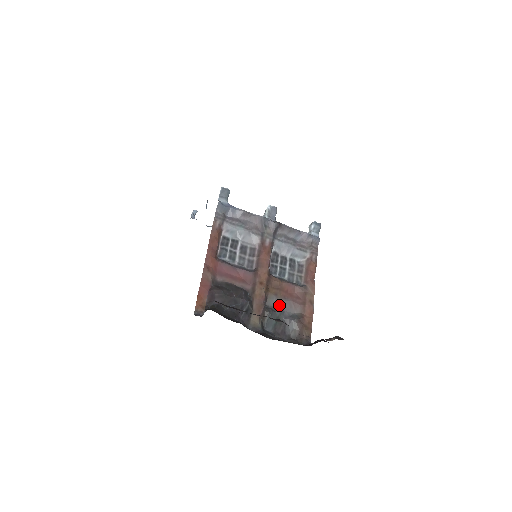
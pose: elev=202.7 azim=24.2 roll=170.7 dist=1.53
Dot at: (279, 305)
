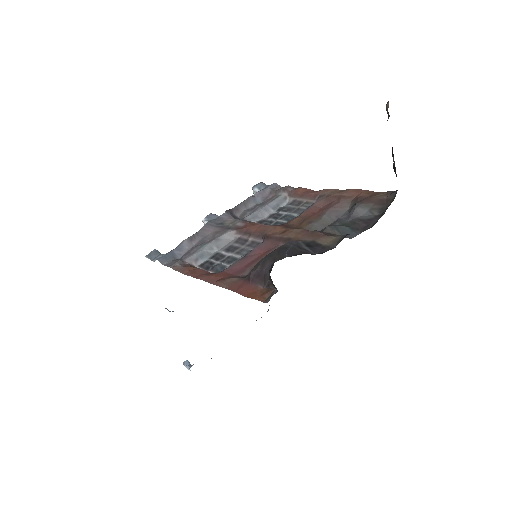
Dot at: (326, 222)
